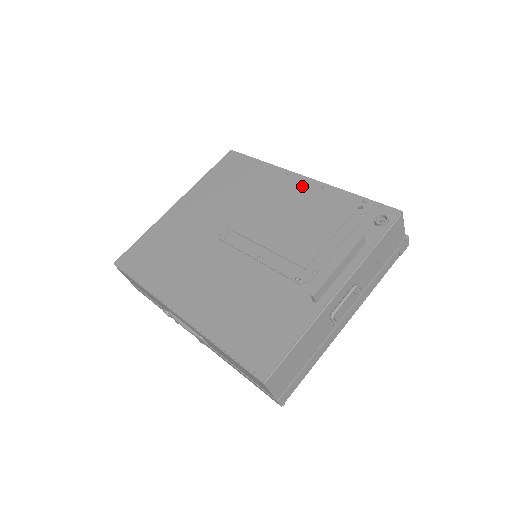
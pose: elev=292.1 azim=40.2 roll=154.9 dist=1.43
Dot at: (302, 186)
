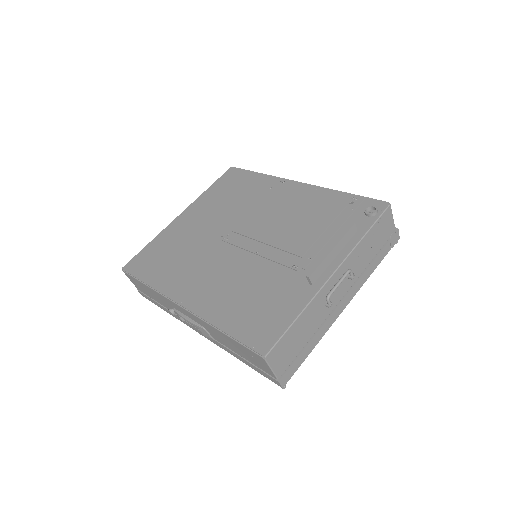
Dot at: (297, 190)
